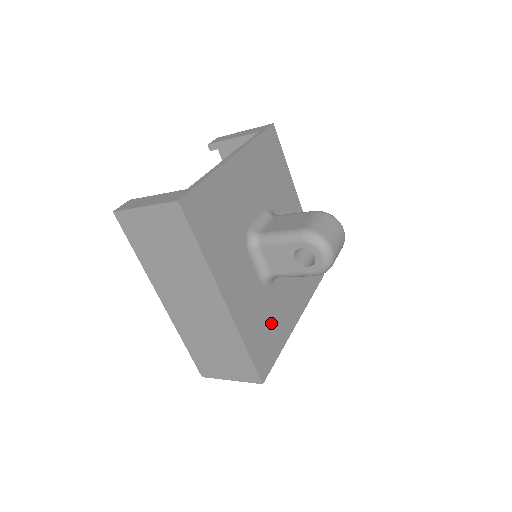
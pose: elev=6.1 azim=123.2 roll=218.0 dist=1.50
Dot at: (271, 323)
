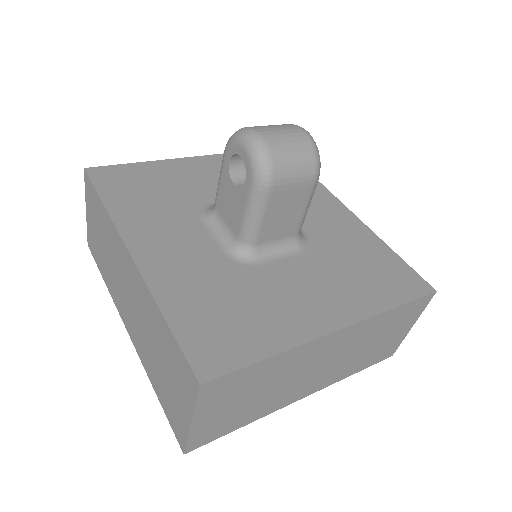
Dot at: (247, 307)
